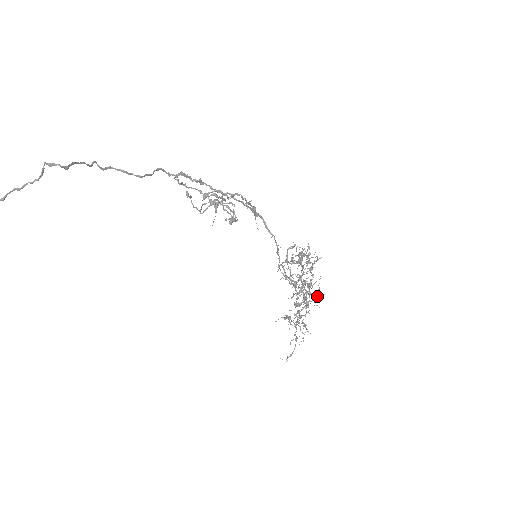
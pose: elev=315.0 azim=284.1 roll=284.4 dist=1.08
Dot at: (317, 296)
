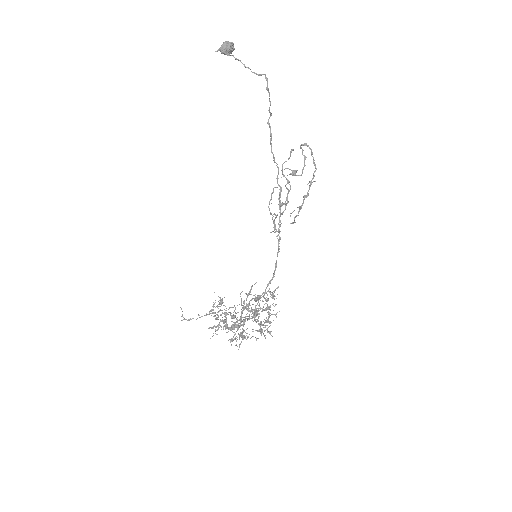
Dot at: (244, 337)
